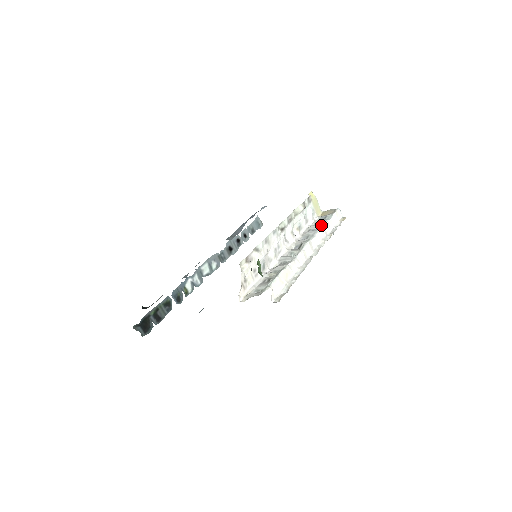
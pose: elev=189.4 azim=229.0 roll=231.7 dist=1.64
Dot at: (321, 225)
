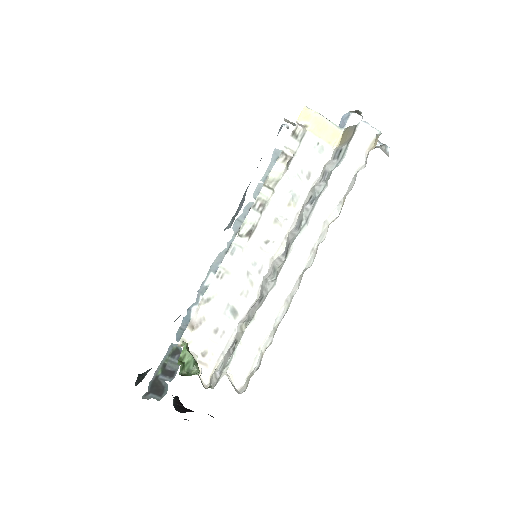
Dot at: (324, 185)
